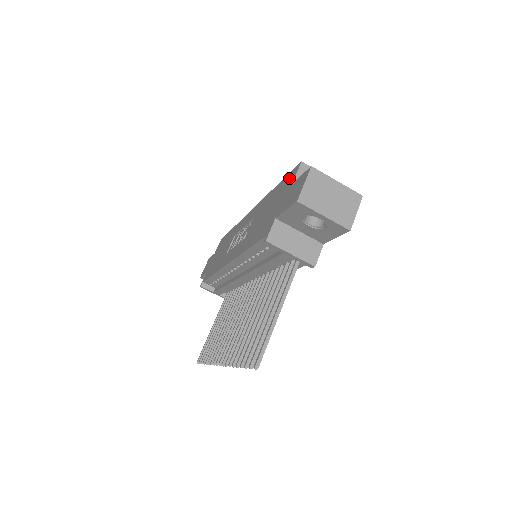
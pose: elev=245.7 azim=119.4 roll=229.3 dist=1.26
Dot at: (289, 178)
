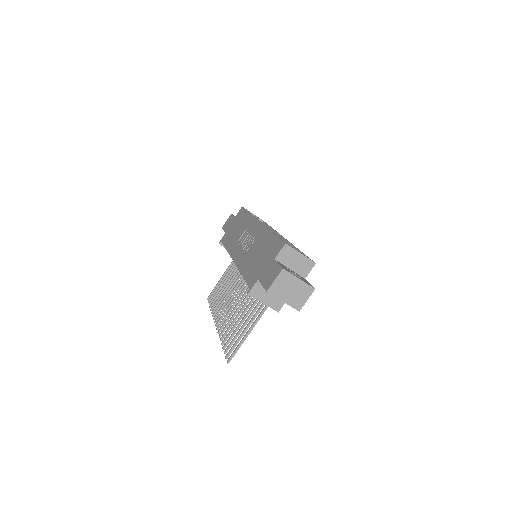
Dot at: (277, 246)
